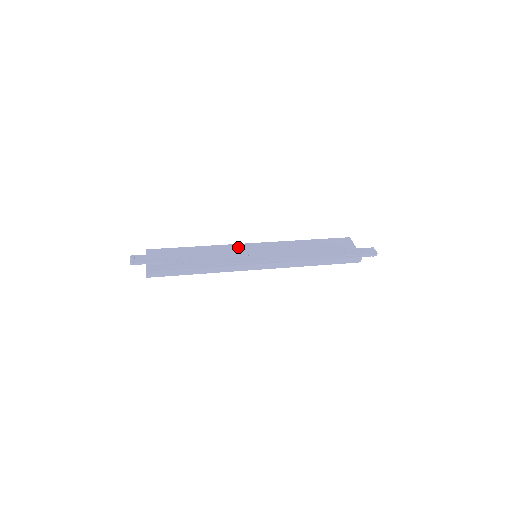
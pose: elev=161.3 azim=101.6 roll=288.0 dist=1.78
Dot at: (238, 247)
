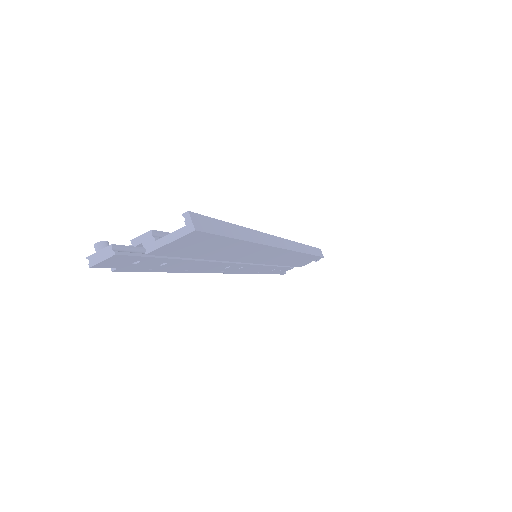
Dot at: occluded
